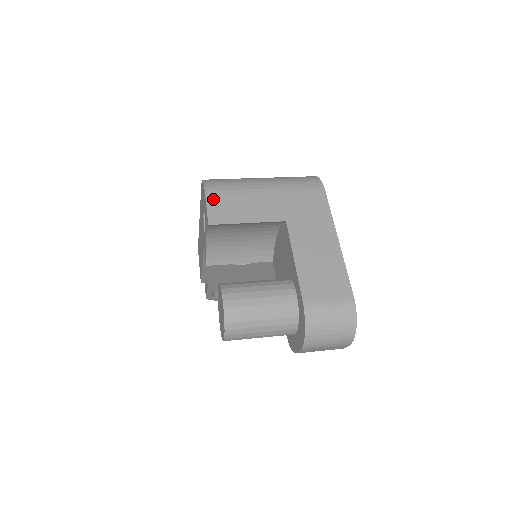
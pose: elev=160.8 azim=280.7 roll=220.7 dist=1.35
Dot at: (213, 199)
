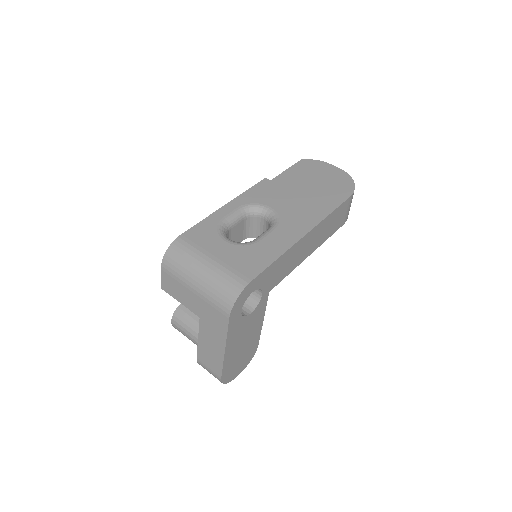
Dot at: (164, 275)
